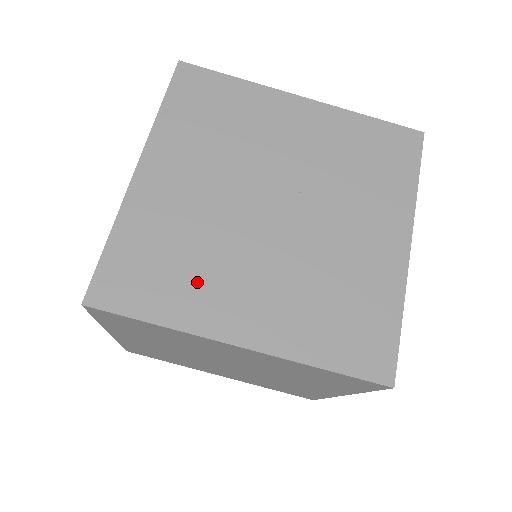
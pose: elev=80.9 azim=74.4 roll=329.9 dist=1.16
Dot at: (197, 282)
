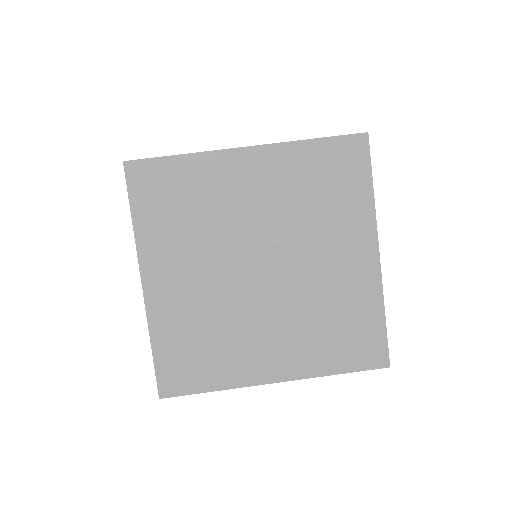
Dot at: (228, 352)
